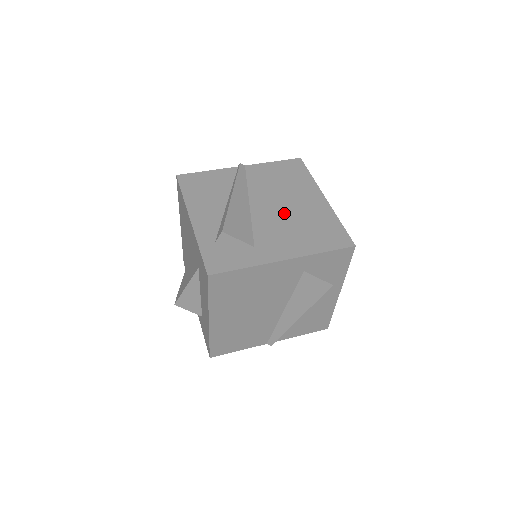
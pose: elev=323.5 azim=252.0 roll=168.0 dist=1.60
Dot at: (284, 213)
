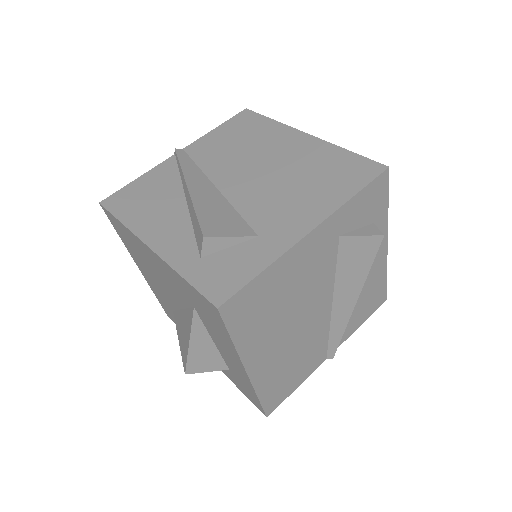
Dot at: (269, 176)
